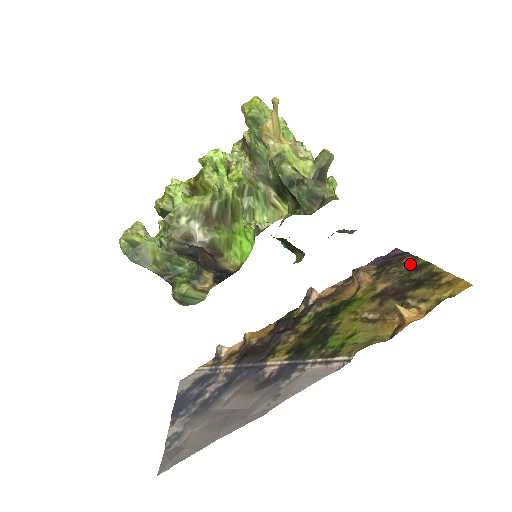
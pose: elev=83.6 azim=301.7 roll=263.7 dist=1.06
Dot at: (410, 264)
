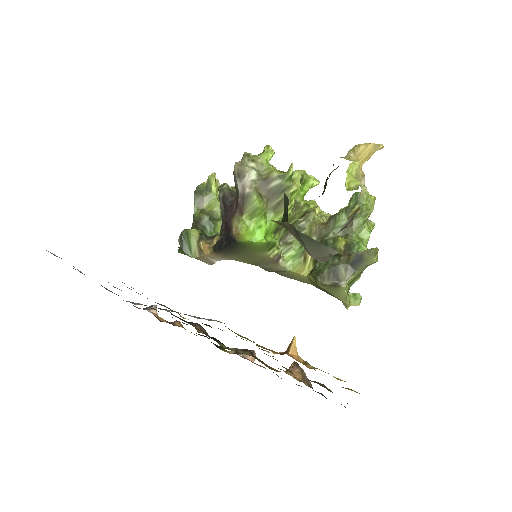
Dot at: occluded
